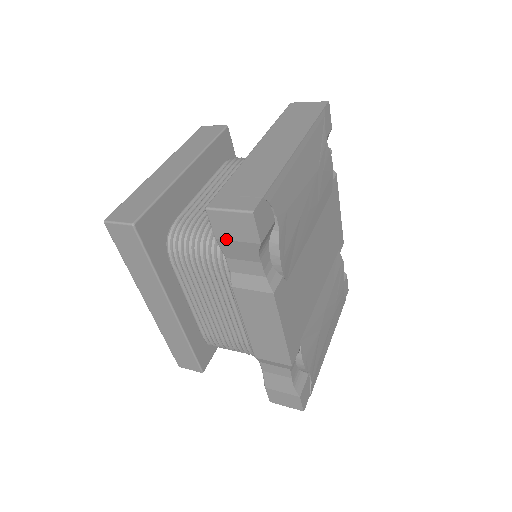
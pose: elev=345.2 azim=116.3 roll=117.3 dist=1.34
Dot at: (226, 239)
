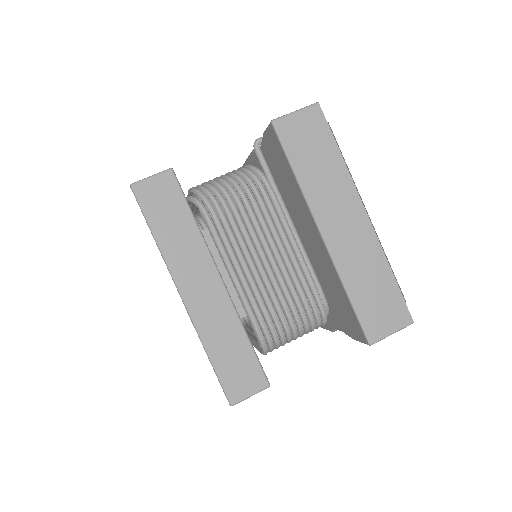
Dot at: occluded
